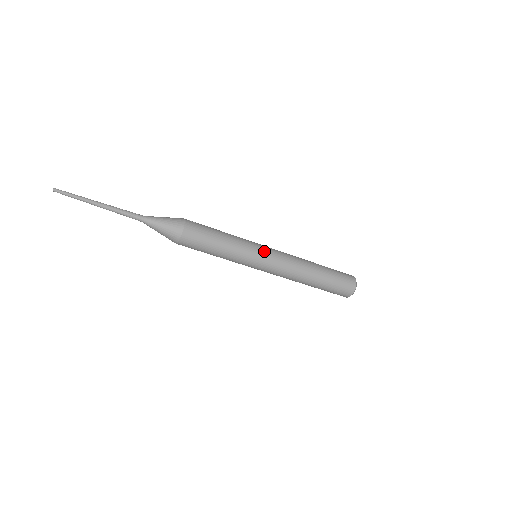
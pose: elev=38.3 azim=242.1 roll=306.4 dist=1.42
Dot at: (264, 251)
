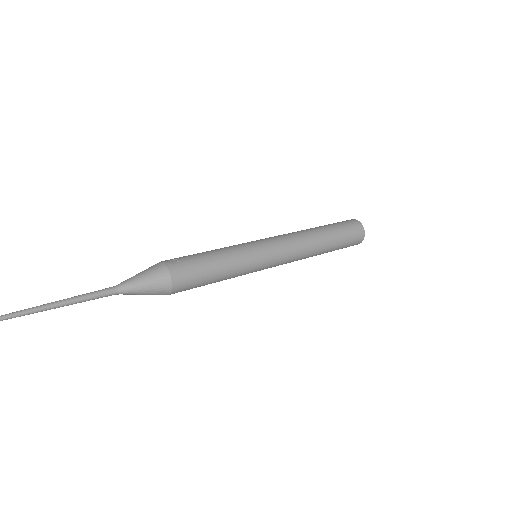
Dot at: (266, 251)
